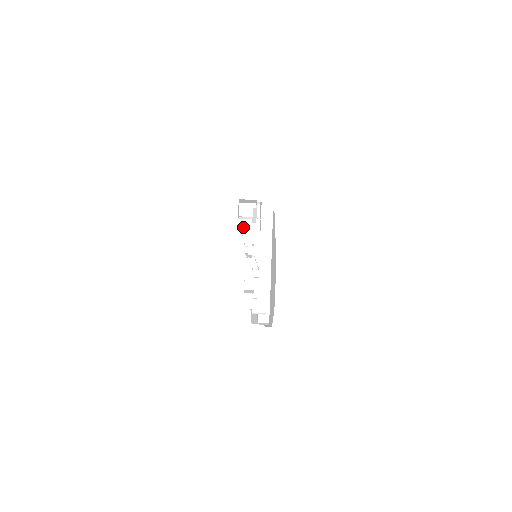
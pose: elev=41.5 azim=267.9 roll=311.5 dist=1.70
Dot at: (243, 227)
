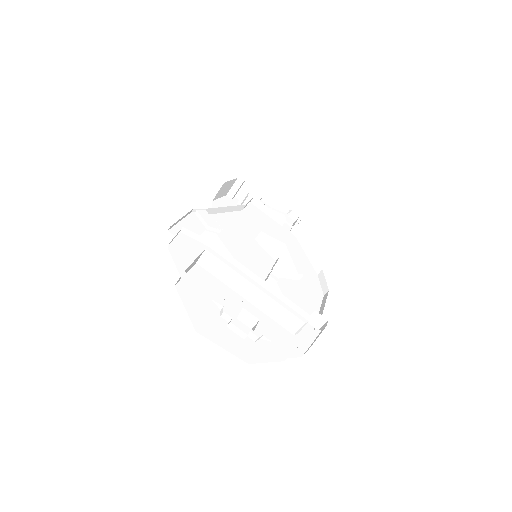
Dot at: (265, 201)
